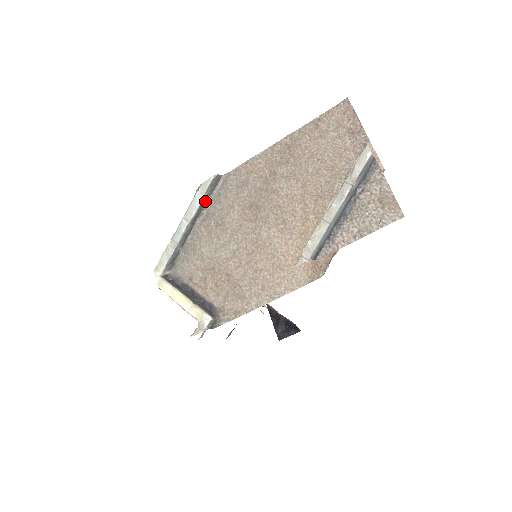
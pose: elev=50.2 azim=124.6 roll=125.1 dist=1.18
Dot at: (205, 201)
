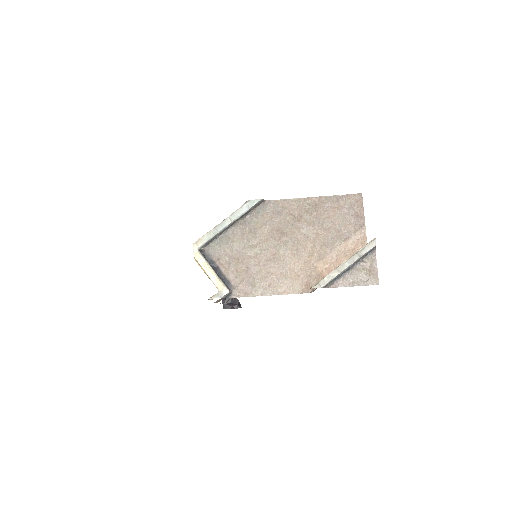
Dot at: (247, 212)
